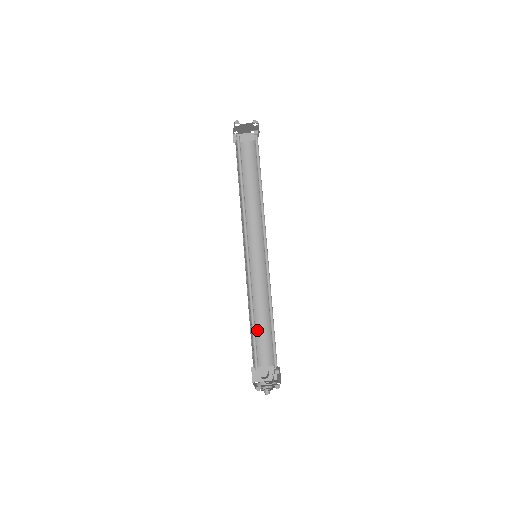
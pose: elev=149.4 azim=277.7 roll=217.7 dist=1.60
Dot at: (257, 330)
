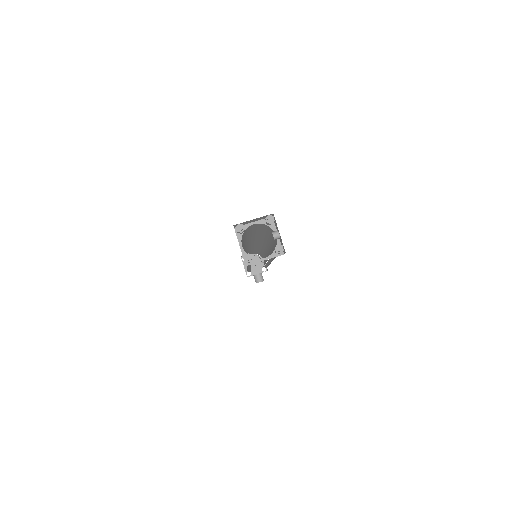
Dot at: occluded
